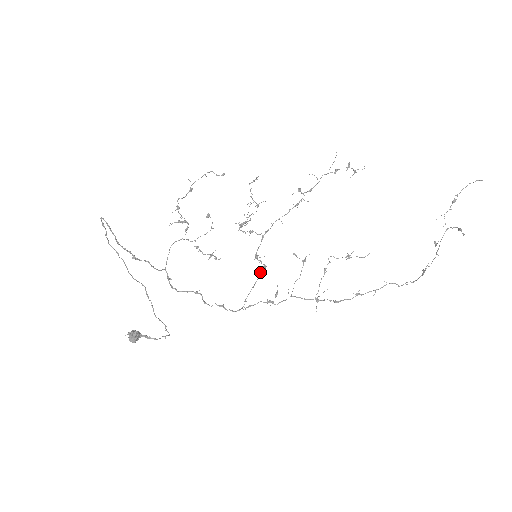
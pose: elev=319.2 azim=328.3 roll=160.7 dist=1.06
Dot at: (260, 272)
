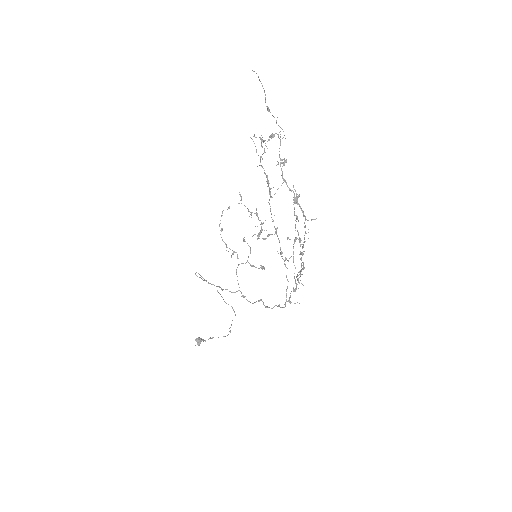
Dot at: (285, 266)
